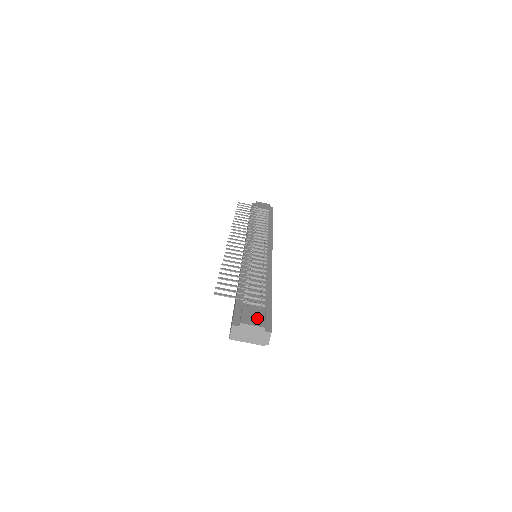
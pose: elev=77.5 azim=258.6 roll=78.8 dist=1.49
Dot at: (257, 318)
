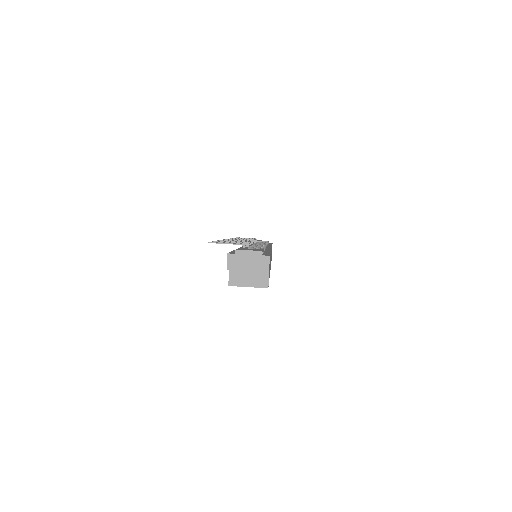
Dot at: (254, 249)
